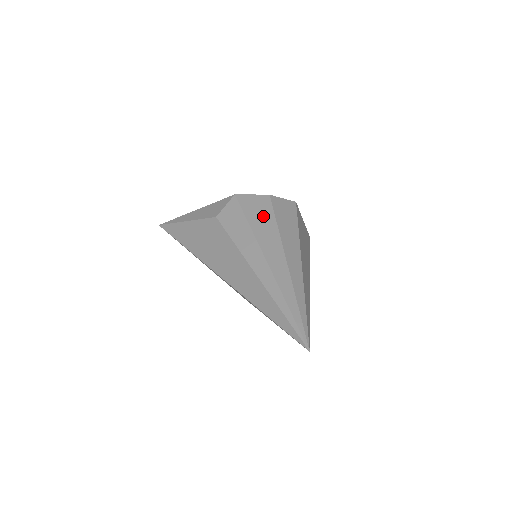
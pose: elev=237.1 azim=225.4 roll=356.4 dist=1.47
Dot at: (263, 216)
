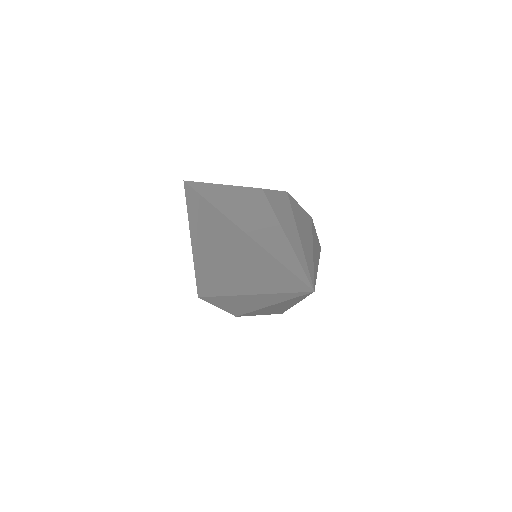
Dot at: (304, 217)
